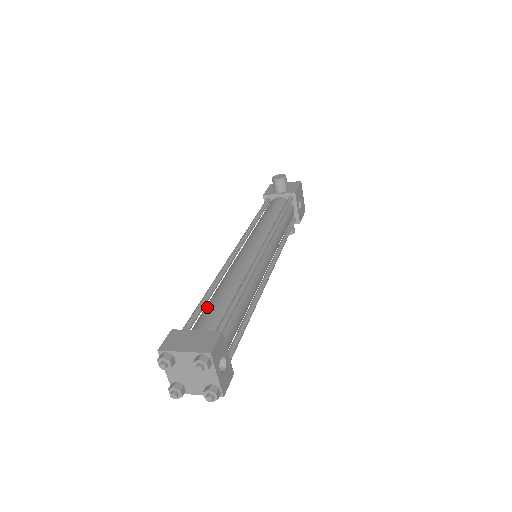
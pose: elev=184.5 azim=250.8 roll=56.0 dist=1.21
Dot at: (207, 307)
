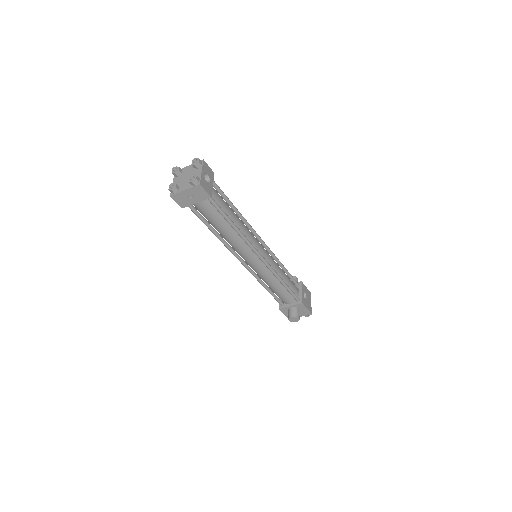
Dot at: occluded
